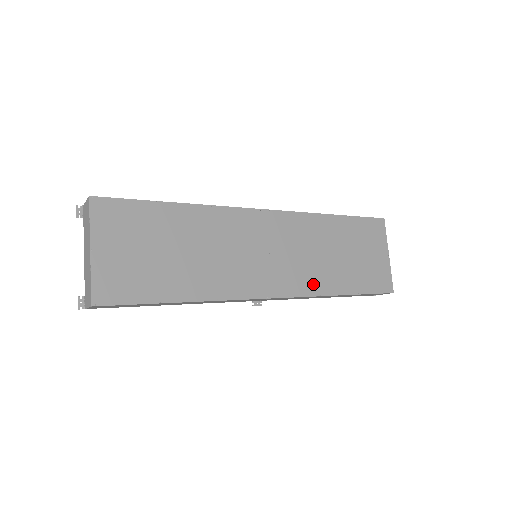
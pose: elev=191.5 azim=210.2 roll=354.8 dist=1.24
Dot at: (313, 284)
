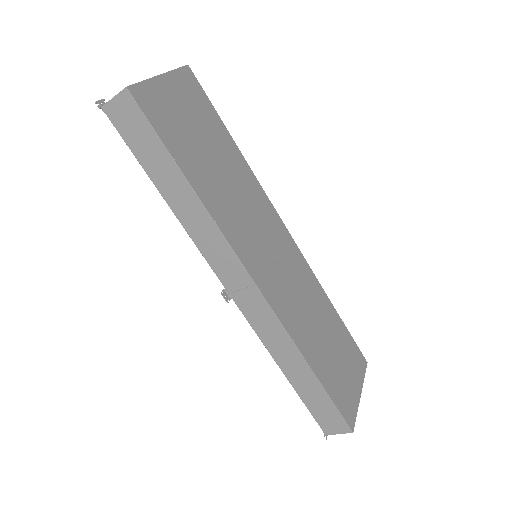
Dot at: (293, 324)
